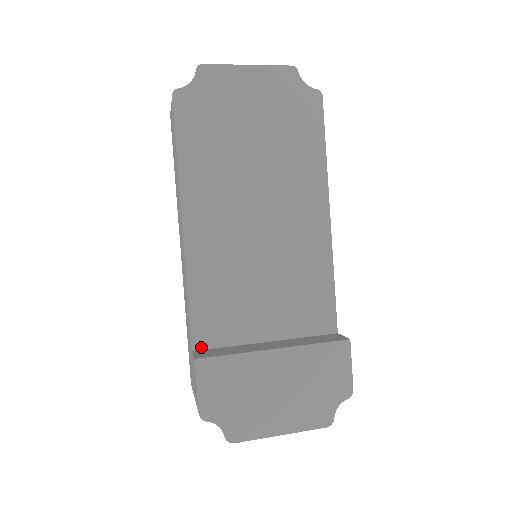
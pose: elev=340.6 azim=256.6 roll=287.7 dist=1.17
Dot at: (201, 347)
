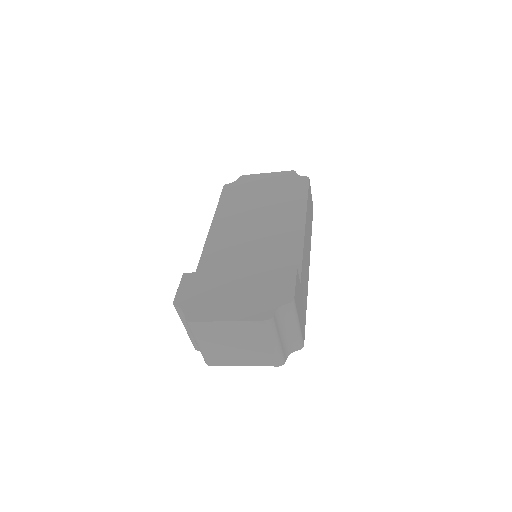
Dot at: occluded
